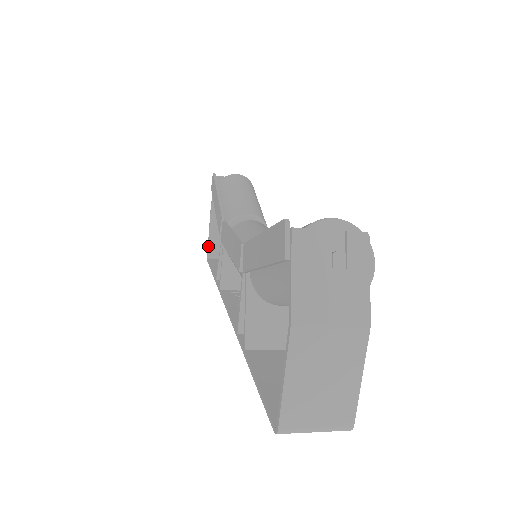
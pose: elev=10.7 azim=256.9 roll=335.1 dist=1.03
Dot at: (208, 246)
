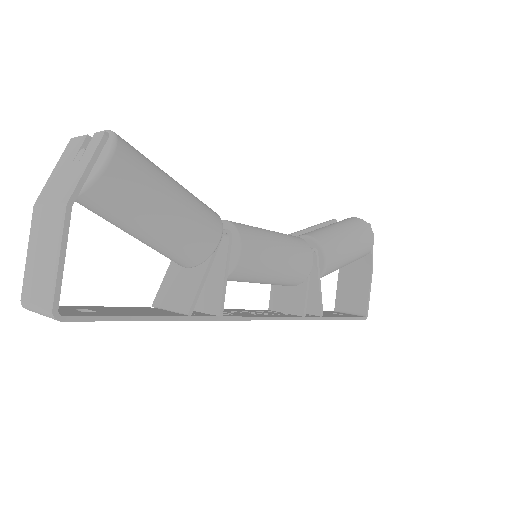
Dot at: (336, 298)
